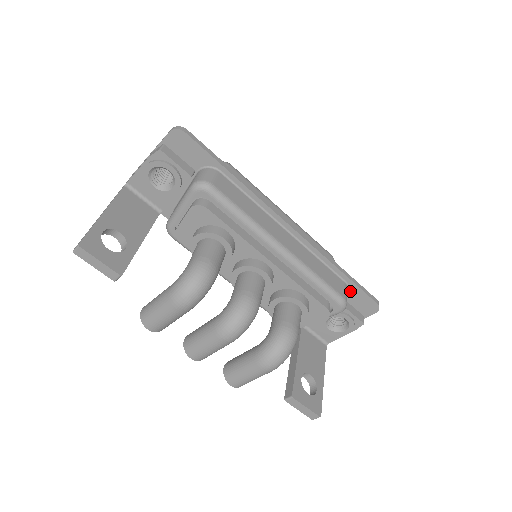
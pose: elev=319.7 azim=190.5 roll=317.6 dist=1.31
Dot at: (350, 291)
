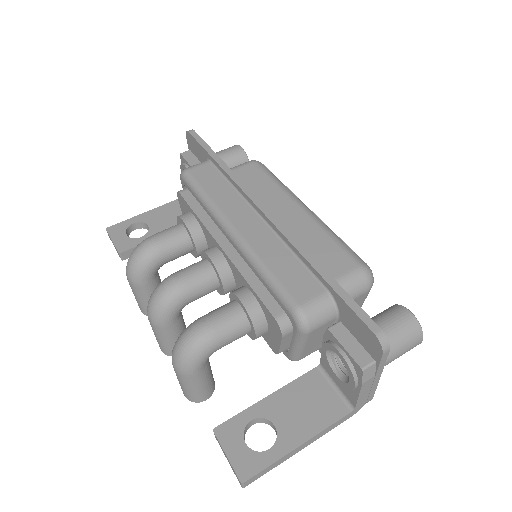
Dot at: (340, 307)
